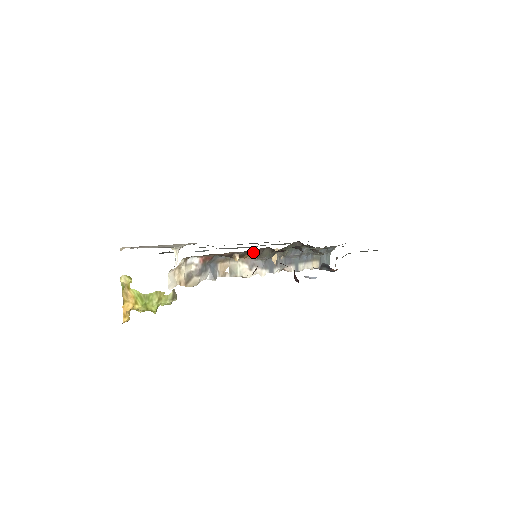
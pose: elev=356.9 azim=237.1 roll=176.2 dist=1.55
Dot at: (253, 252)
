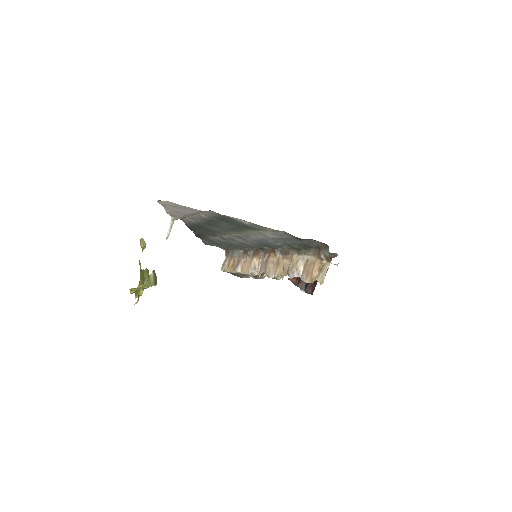
Dot at: occluded
